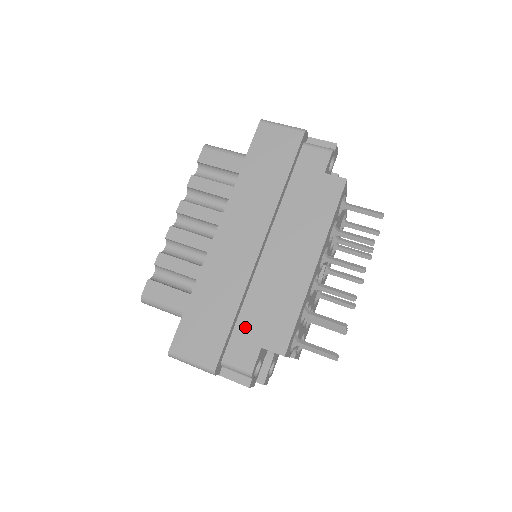
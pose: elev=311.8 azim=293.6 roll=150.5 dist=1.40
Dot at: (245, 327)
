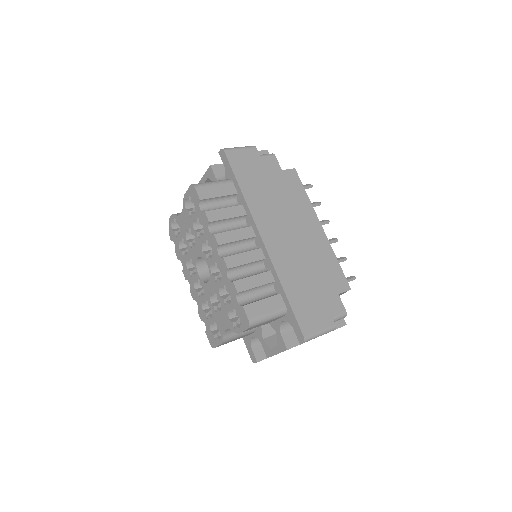
Dot at: (322, 289)
